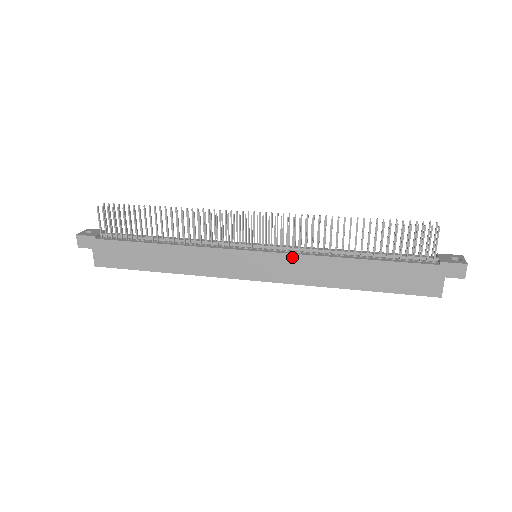
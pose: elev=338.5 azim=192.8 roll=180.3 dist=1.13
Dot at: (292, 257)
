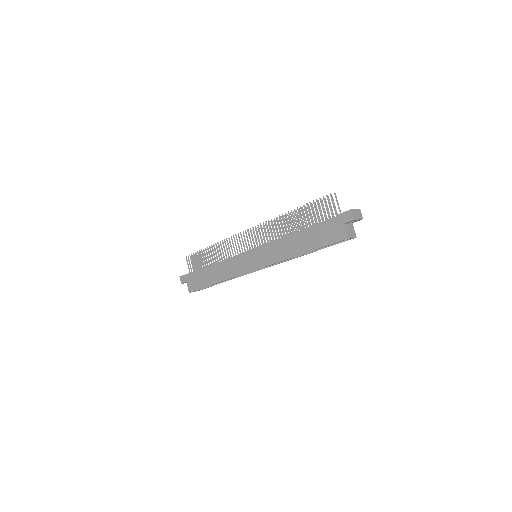
Dot at: (267, 246)
